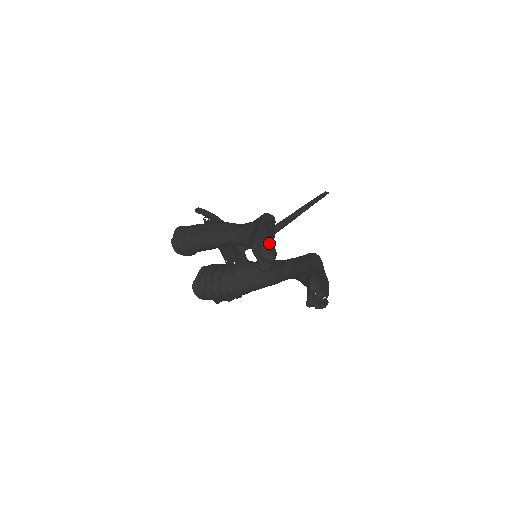
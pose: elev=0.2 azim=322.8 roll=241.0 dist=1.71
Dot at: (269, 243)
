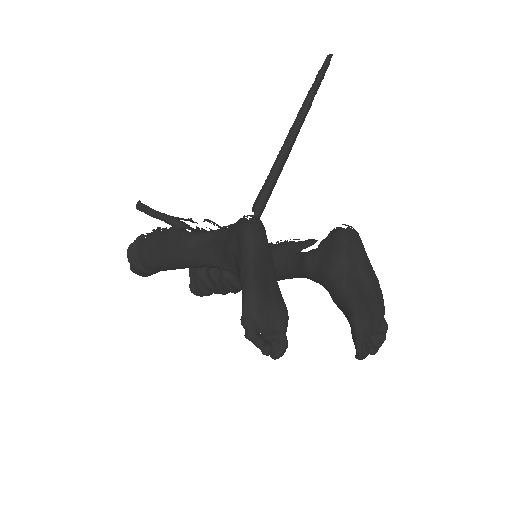
Dot at: (269, 309)
